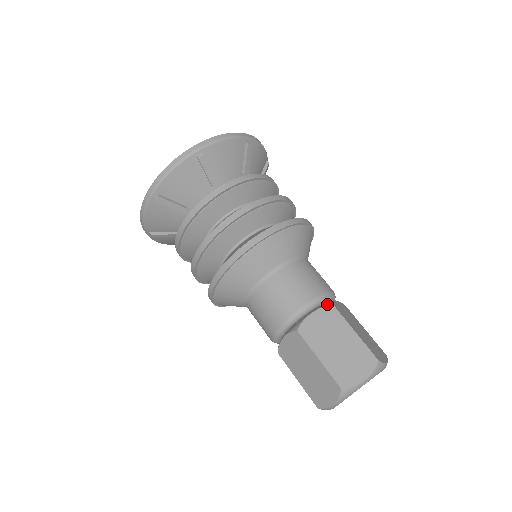
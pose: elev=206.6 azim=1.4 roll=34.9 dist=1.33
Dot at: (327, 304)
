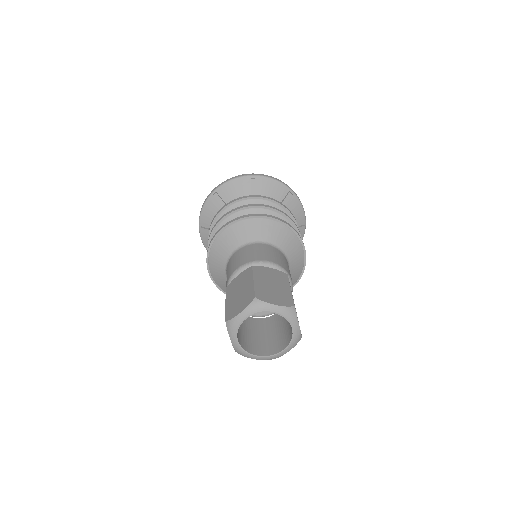
Dot at: occluded
